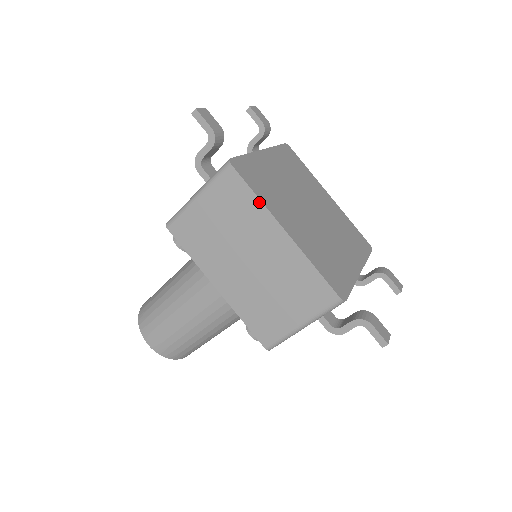
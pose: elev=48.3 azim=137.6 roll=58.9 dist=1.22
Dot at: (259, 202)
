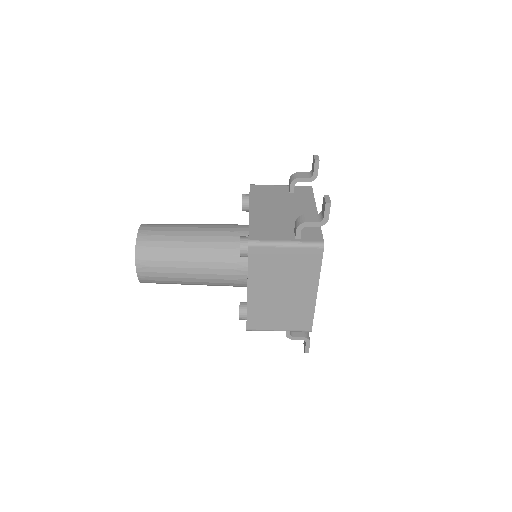
Dot at: (319, 273)
